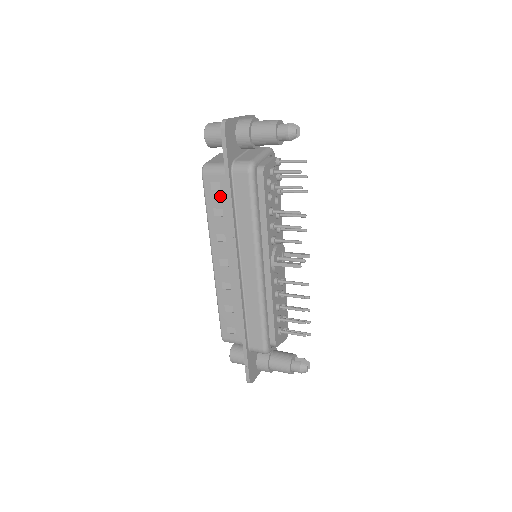
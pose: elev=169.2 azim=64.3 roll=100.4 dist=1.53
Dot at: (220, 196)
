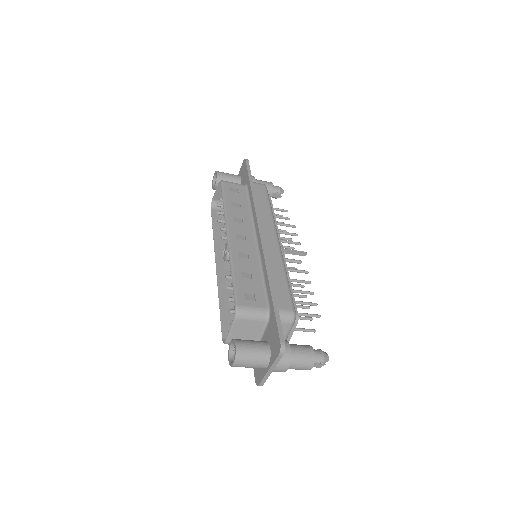
Dot at: (238, 196)
